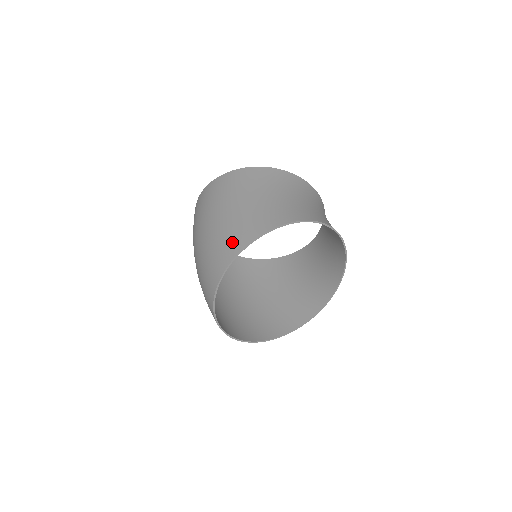
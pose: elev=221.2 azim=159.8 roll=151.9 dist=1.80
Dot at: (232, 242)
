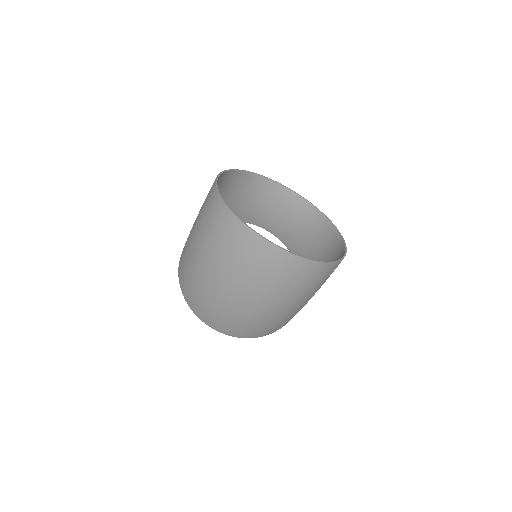
Dot at: (208, 193)
